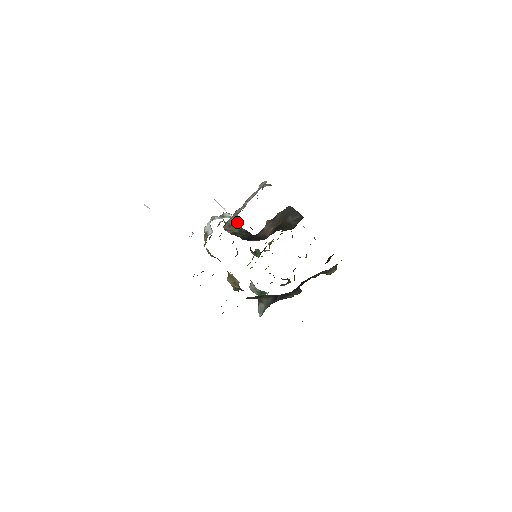
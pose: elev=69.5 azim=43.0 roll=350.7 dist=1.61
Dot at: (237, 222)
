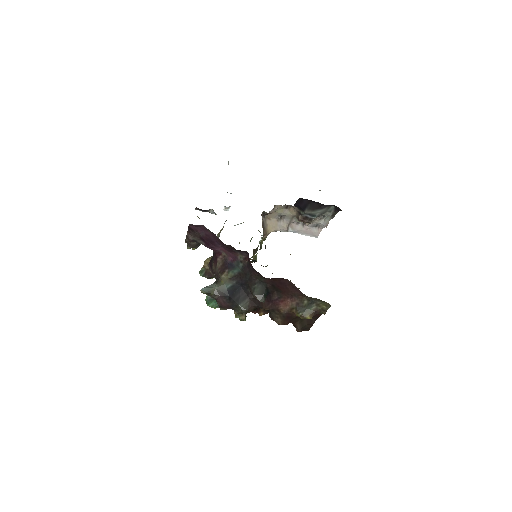
Dot at: (266, 237)
